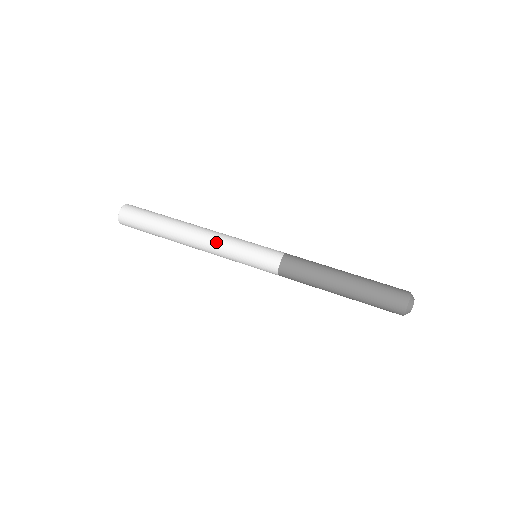
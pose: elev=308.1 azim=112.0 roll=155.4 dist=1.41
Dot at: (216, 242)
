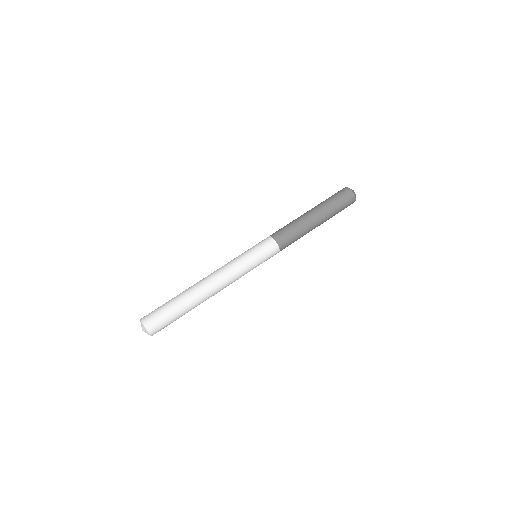
Dot at: (228, 270)
